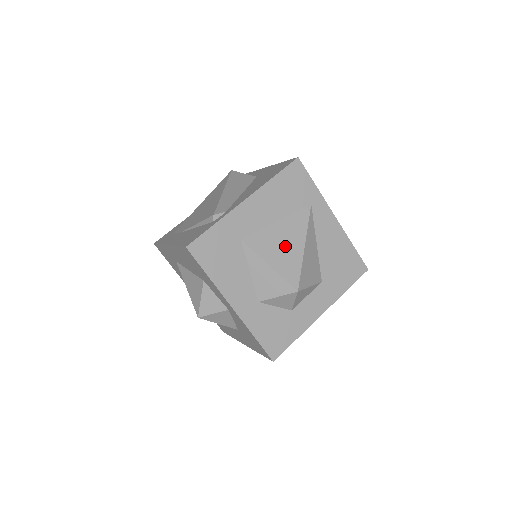
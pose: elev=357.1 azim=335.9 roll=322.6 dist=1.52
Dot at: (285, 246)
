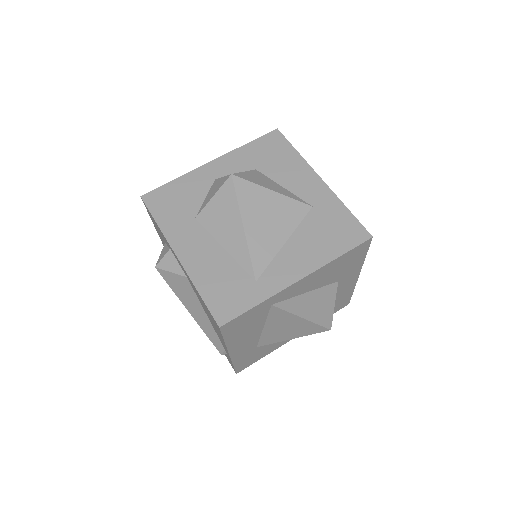
Dot at: (289, 329)
